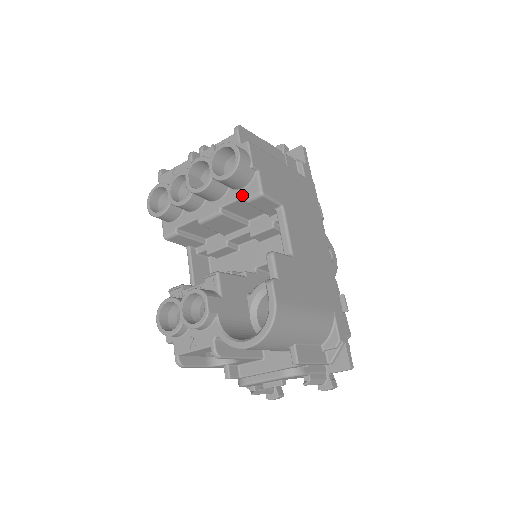
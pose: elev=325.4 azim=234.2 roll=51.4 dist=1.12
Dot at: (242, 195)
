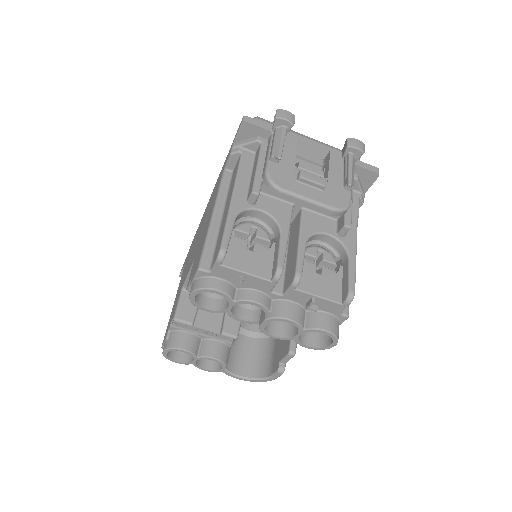
Dot at: occluded
